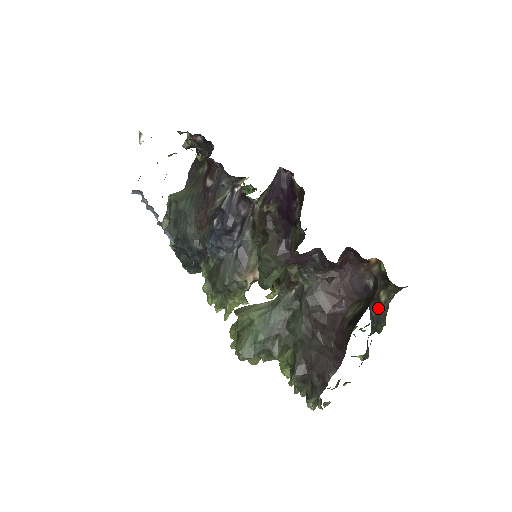
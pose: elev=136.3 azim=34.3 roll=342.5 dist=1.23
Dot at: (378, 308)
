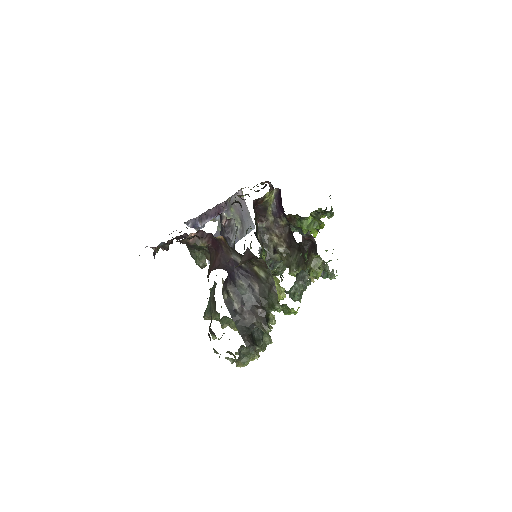
Dot at: (262, 283)
